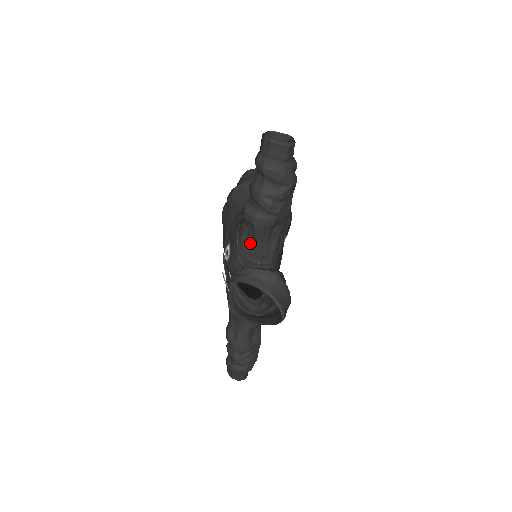
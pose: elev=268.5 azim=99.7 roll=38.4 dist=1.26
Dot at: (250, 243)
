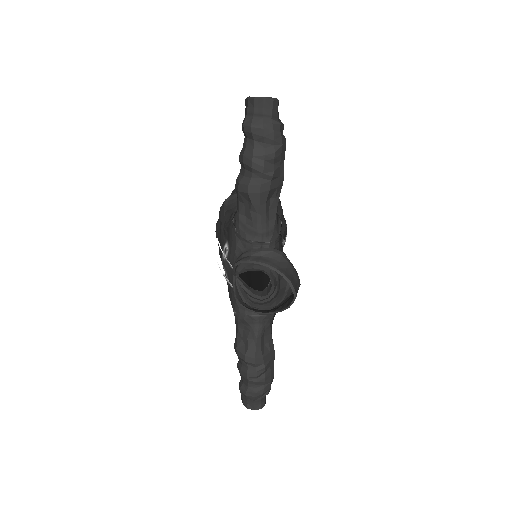
Dot at: (248, 221)
